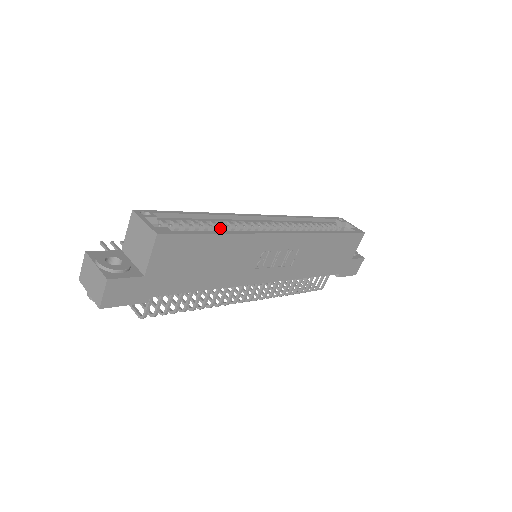
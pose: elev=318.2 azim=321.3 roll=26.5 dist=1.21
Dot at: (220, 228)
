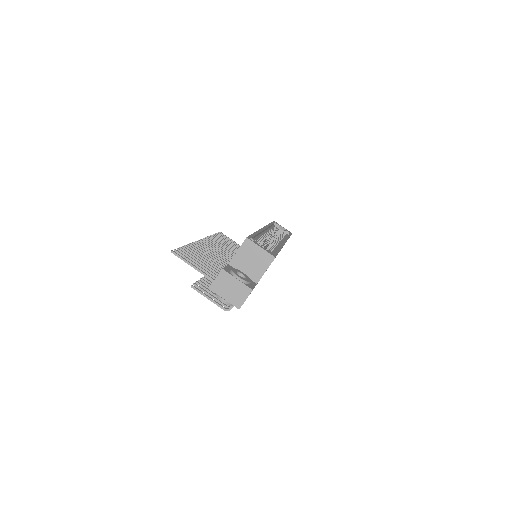
Dot at: (263, 242)
